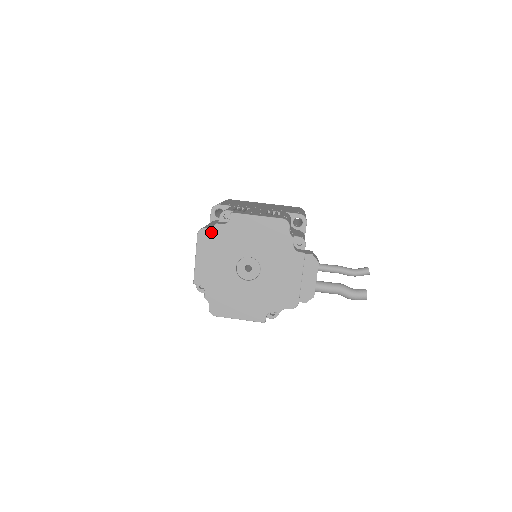
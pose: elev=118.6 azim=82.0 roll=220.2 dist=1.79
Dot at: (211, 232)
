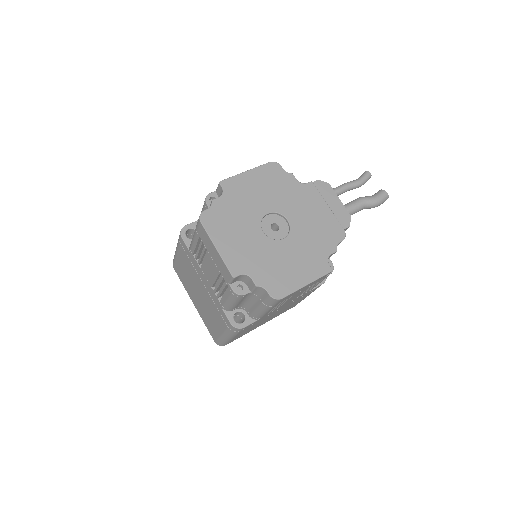
Dot at: (213, 211)
